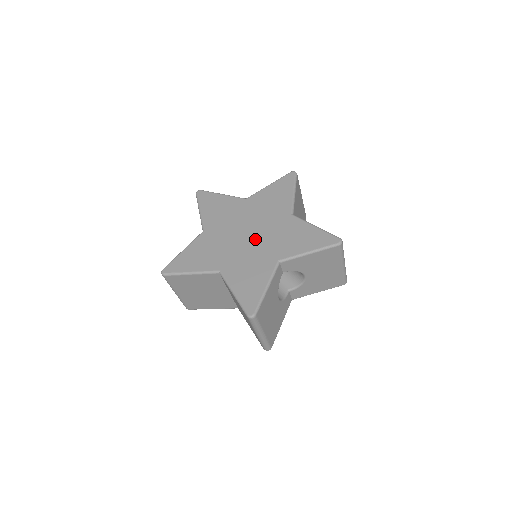
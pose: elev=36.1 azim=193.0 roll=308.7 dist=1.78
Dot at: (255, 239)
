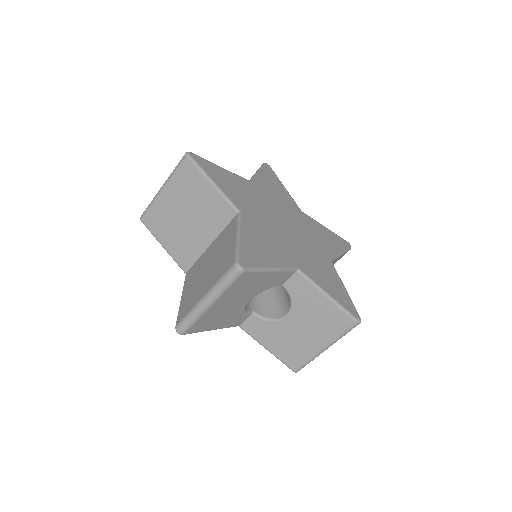
Dot at: (290, 235)
